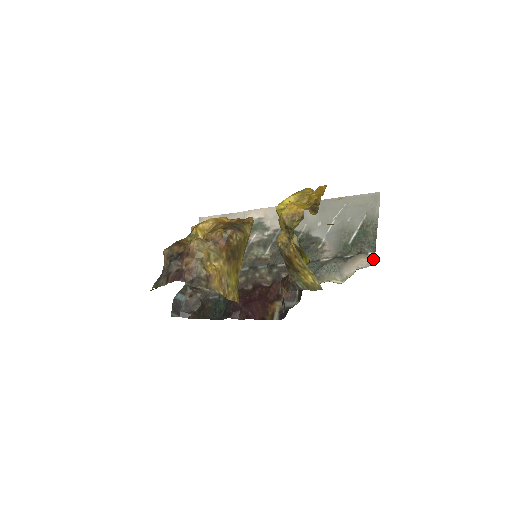
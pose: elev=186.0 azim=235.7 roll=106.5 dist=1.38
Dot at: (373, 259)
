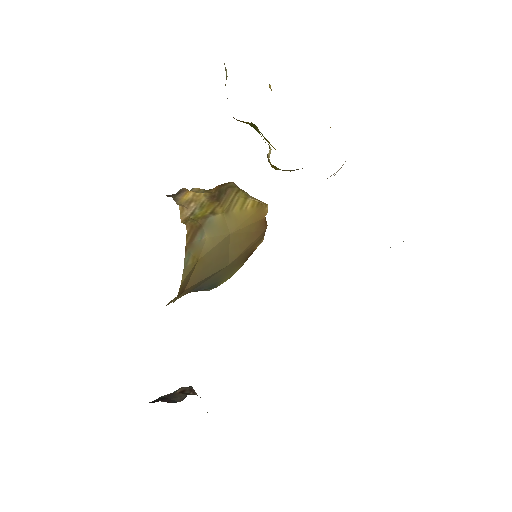
Dot at: occluded
